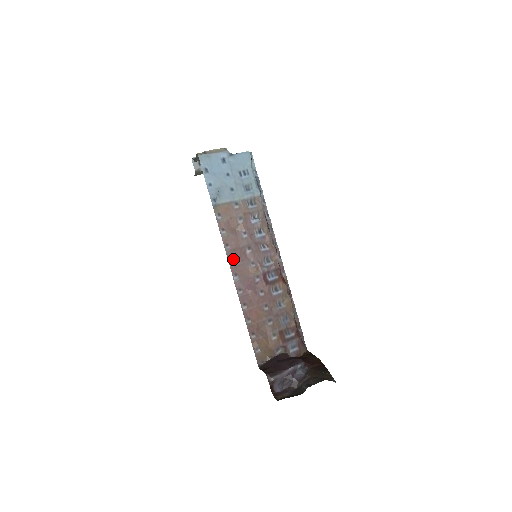
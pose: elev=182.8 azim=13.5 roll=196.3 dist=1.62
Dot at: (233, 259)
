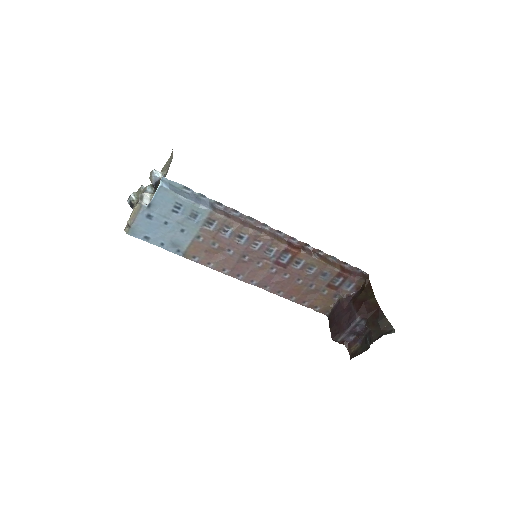
Dot at: (239, 274)
